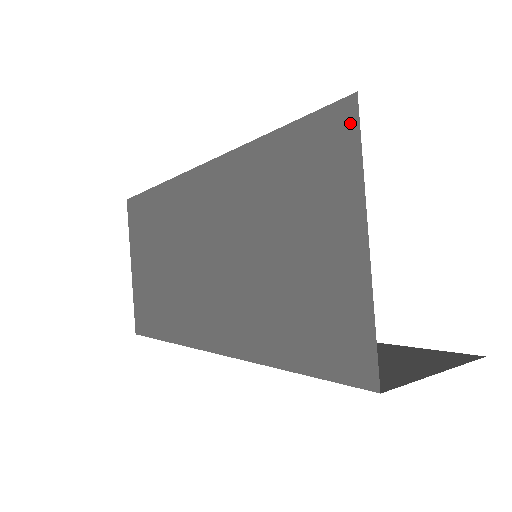
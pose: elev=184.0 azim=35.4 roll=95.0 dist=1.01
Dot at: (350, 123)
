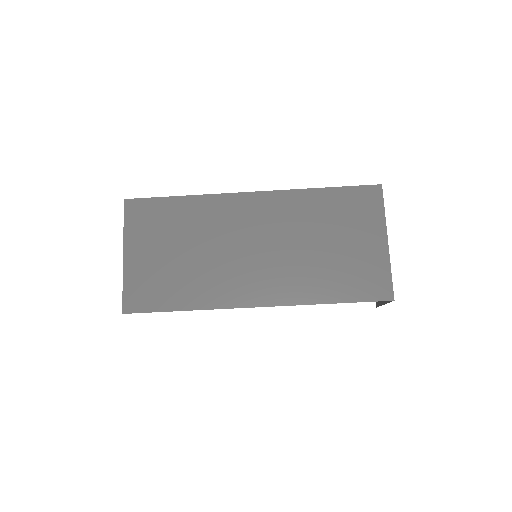
Dot at: (378, 195)
